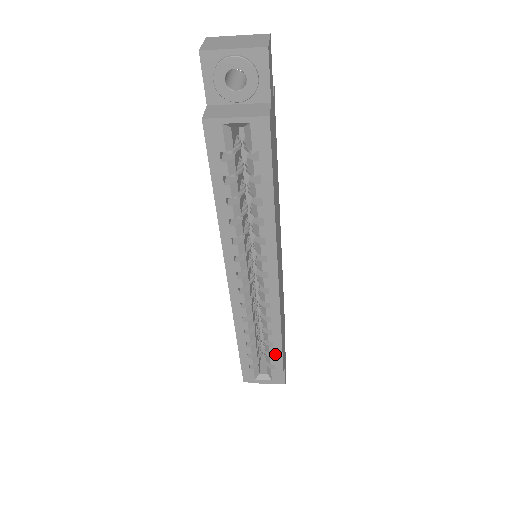
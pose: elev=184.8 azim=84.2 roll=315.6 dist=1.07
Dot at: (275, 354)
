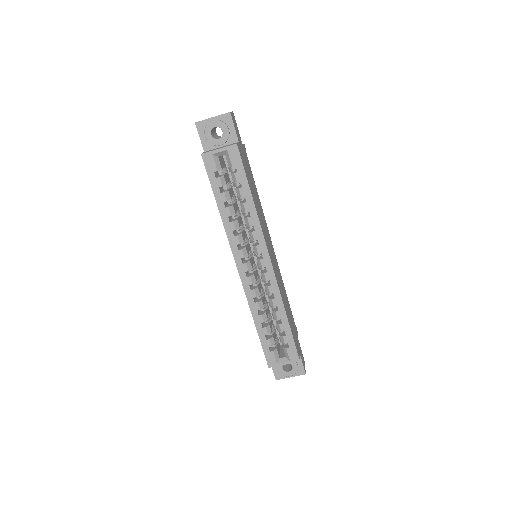
Dot at: (285, 331)
